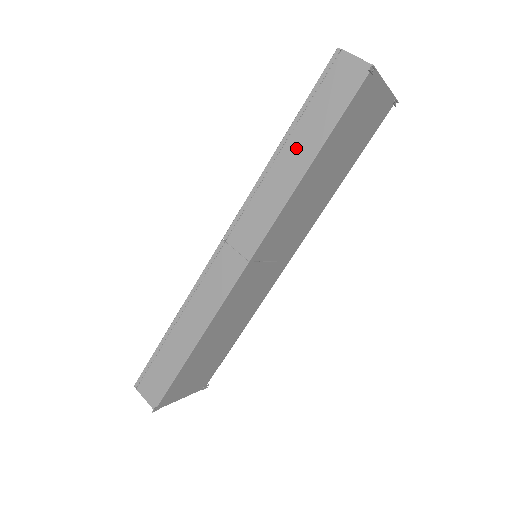
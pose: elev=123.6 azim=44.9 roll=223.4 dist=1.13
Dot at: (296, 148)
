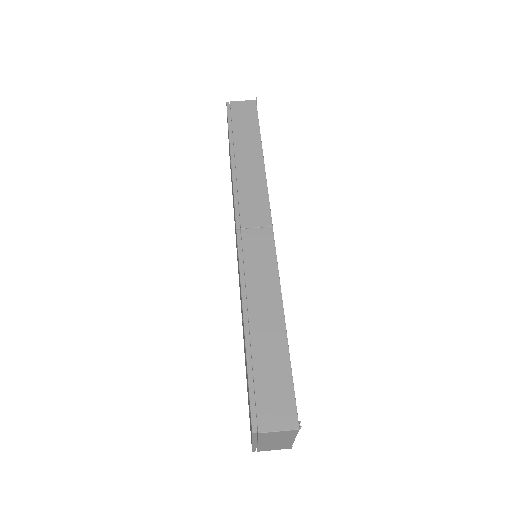
Dot at: (245, 151)
